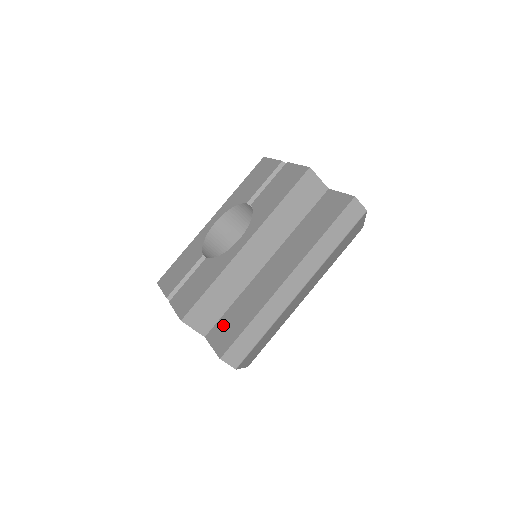
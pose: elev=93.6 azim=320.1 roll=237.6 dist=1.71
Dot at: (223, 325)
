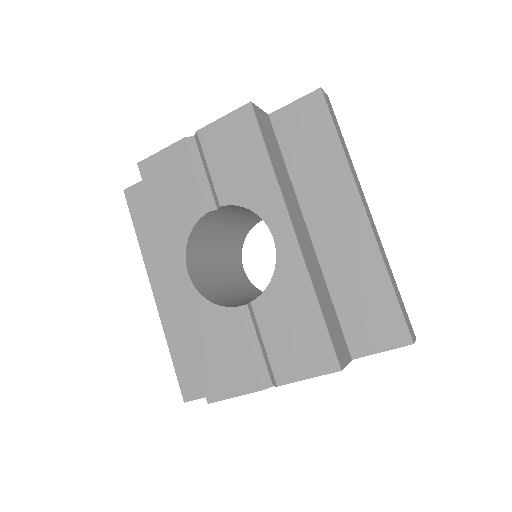
Dot at: (358, 325)
